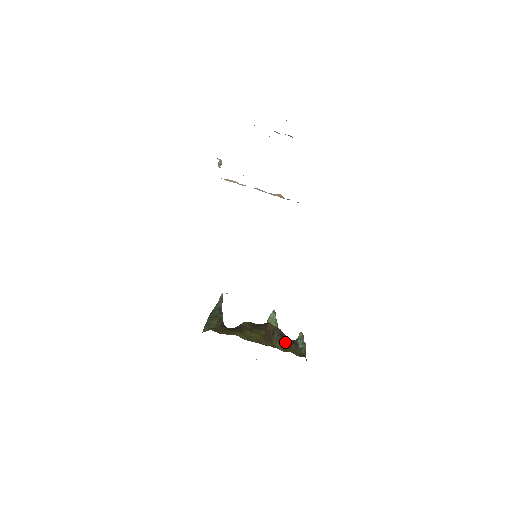
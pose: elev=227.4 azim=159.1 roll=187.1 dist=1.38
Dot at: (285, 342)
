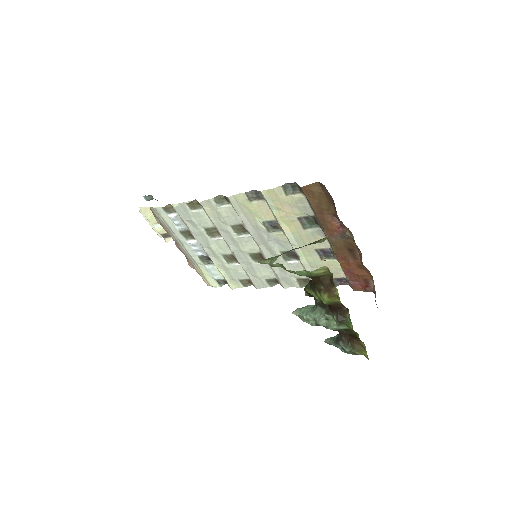
Dot at: occluded
